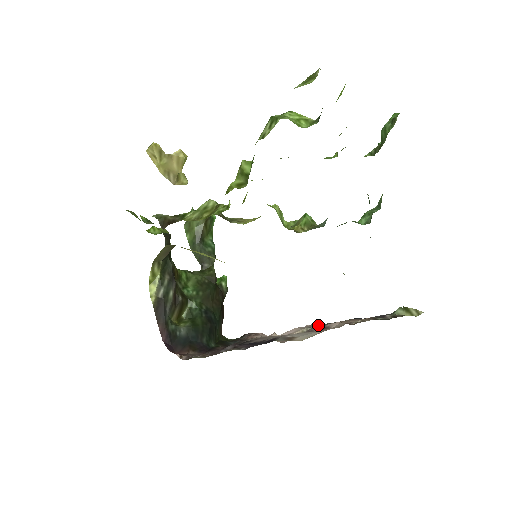
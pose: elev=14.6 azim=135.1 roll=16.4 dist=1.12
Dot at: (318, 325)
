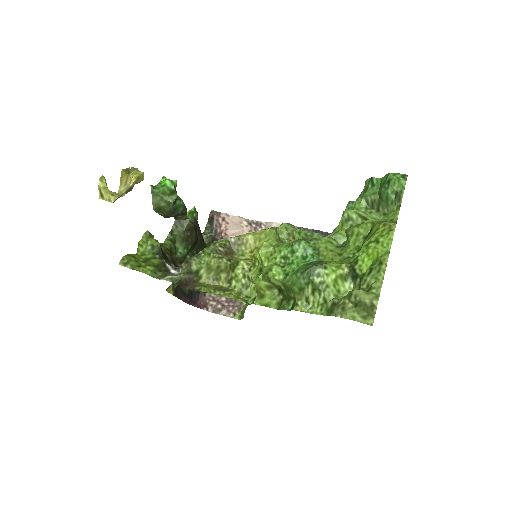
Dot at: occluded
